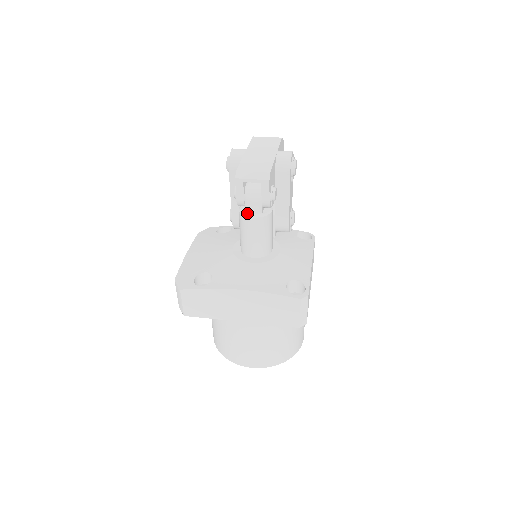
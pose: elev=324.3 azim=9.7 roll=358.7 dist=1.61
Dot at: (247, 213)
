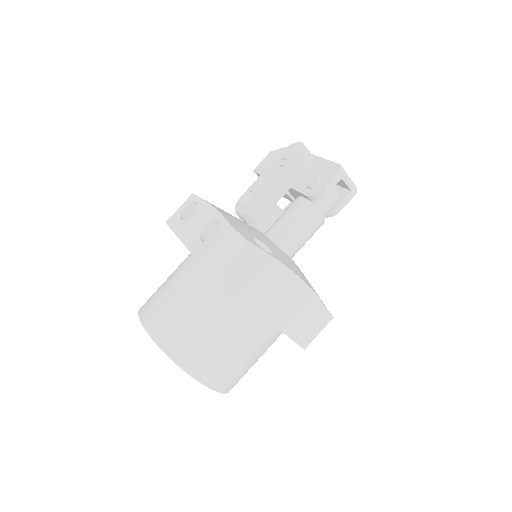
Dot at: (318, 208)
